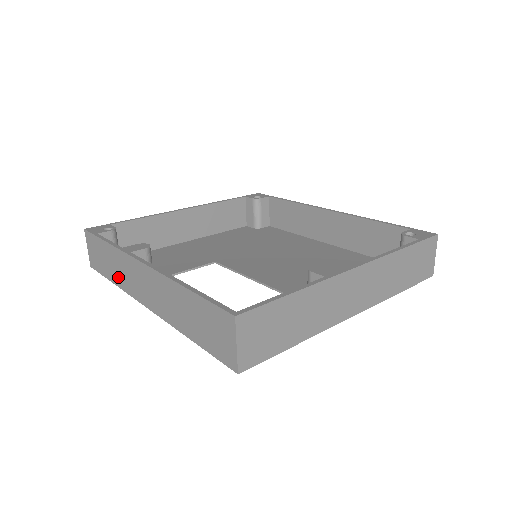
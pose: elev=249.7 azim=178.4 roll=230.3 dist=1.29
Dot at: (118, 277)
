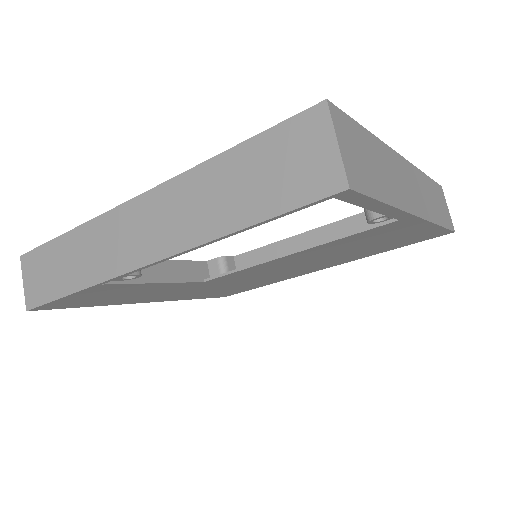
Dot at: (86, 270)
